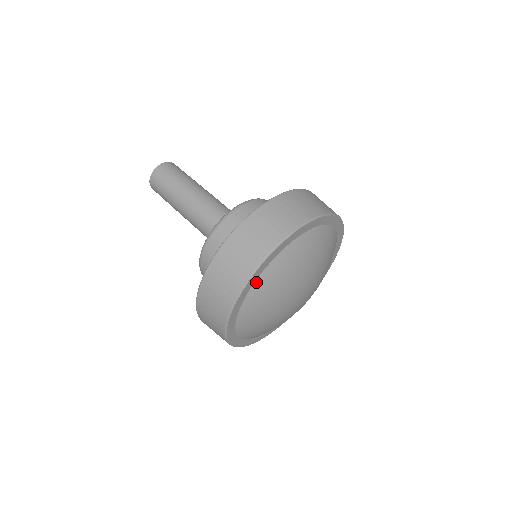
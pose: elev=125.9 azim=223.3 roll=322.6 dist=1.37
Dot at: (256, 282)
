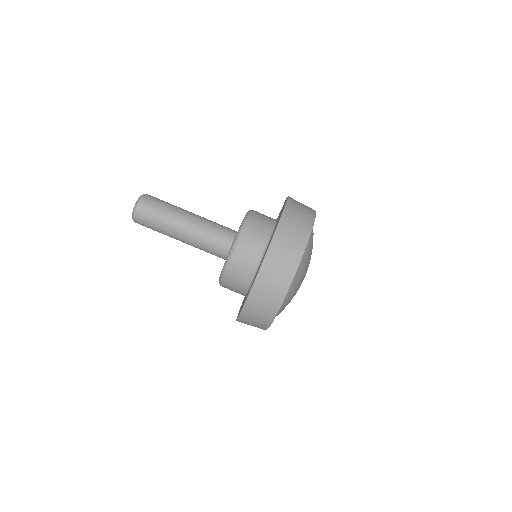
Dot at: occluded
